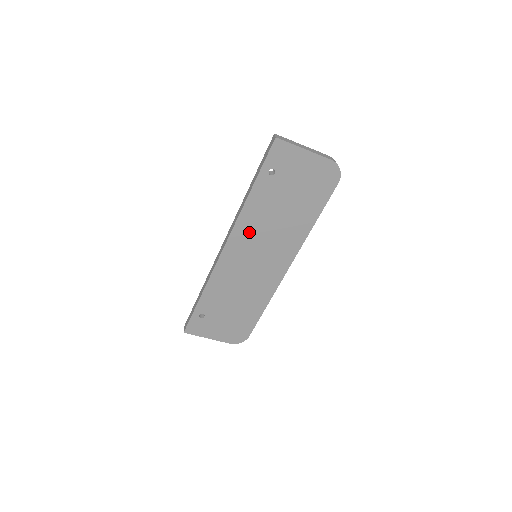
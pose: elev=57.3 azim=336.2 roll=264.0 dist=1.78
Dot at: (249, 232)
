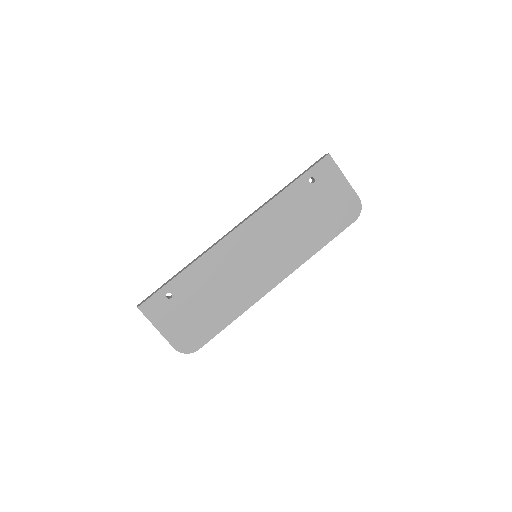
Dot at: (266, 225)
